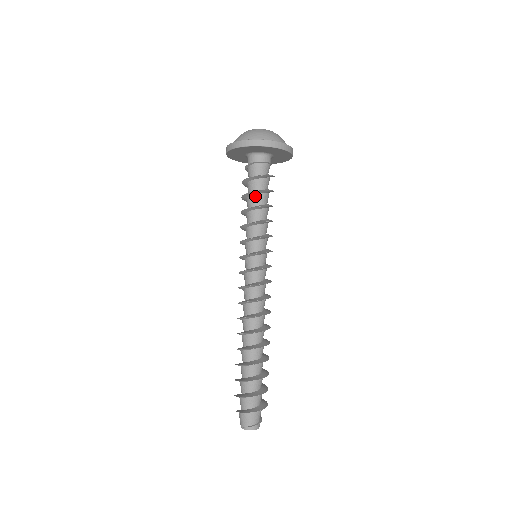
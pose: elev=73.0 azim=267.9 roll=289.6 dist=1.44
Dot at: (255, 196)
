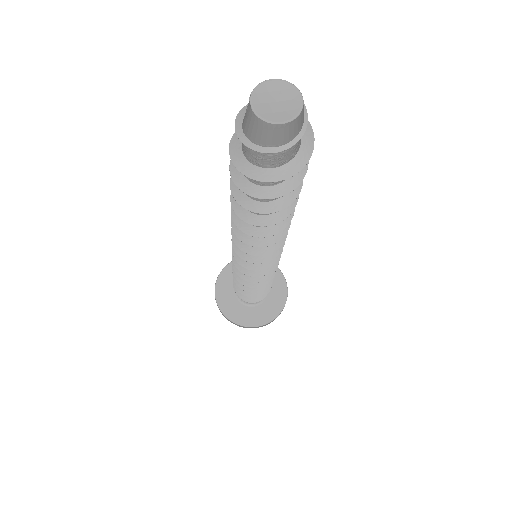
Dot at: occluded
